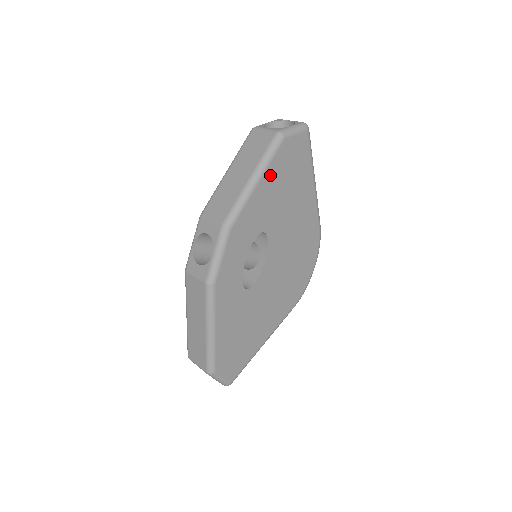
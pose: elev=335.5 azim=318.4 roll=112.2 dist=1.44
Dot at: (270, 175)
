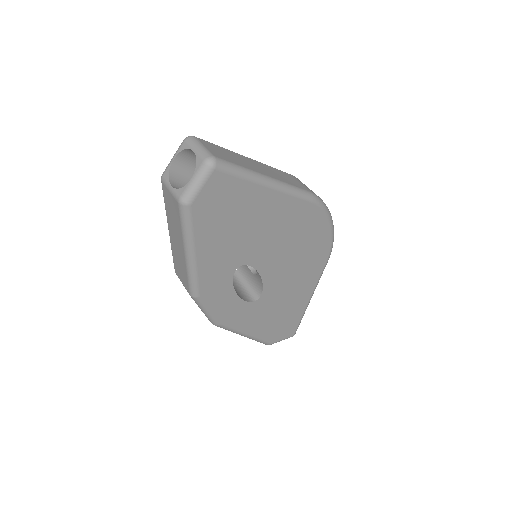
Dot at: (203, 239)
